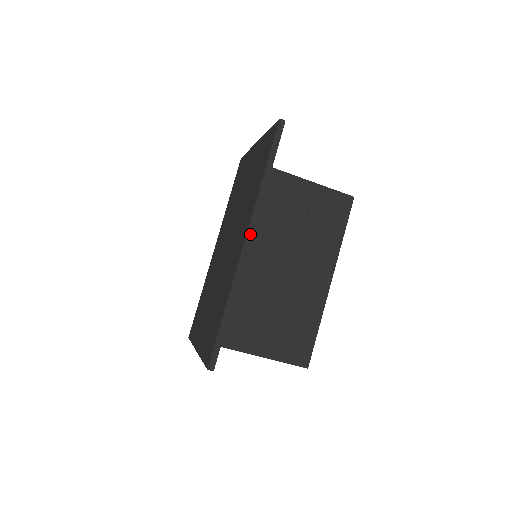
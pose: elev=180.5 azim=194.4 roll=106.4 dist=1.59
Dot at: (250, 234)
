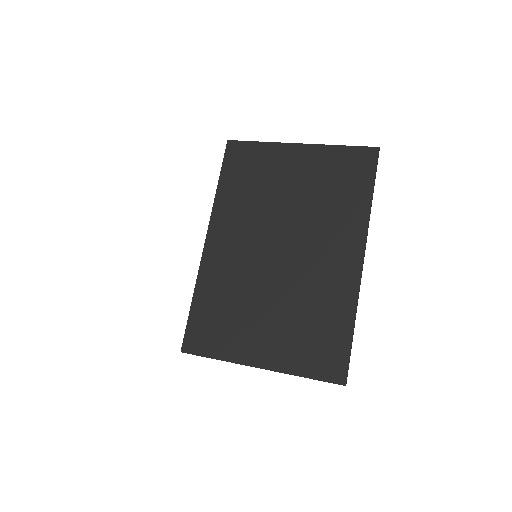
Dot at: occluded
